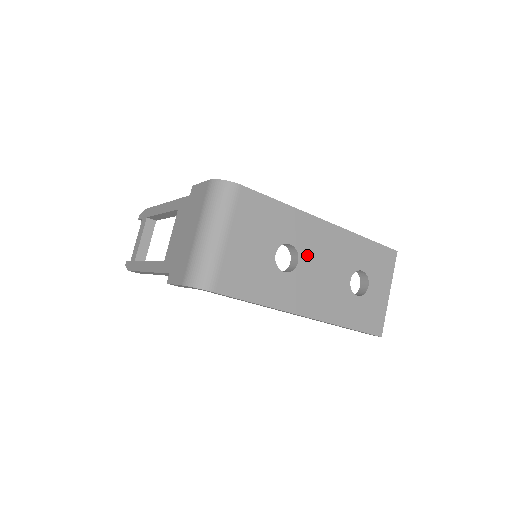
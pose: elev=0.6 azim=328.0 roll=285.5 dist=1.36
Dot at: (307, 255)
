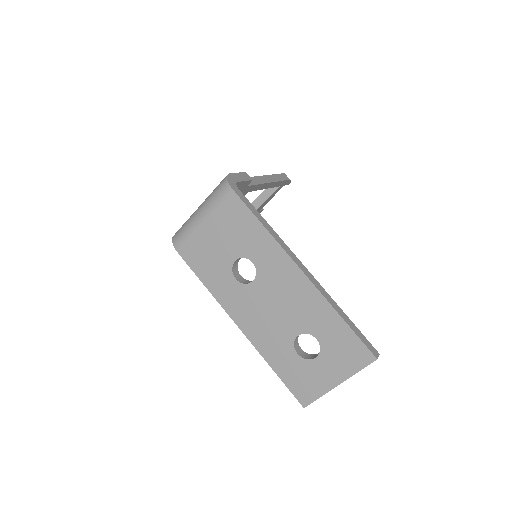
Dot at: (264, 282)
